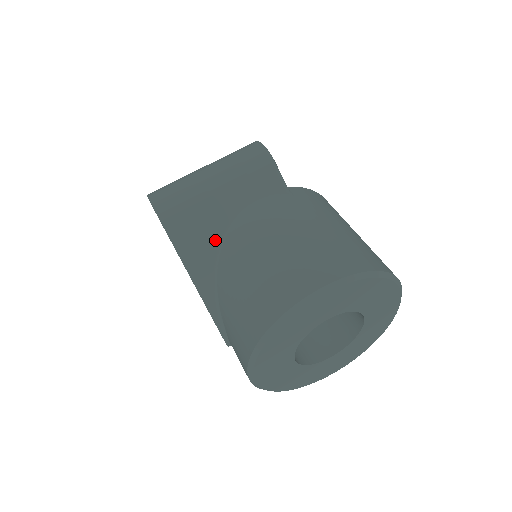
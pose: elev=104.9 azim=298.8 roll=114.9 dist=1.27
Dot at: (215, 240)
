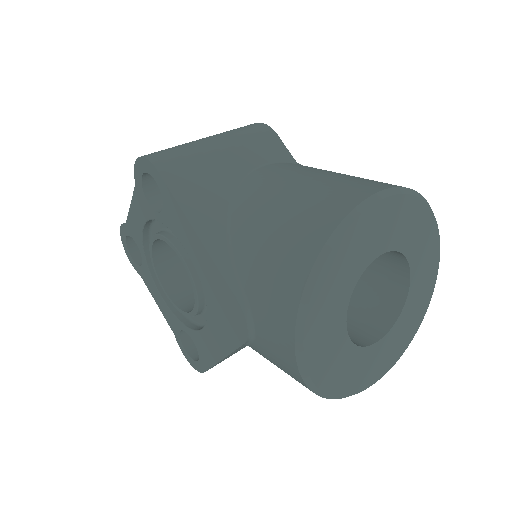
Dot at: (224, 198)
